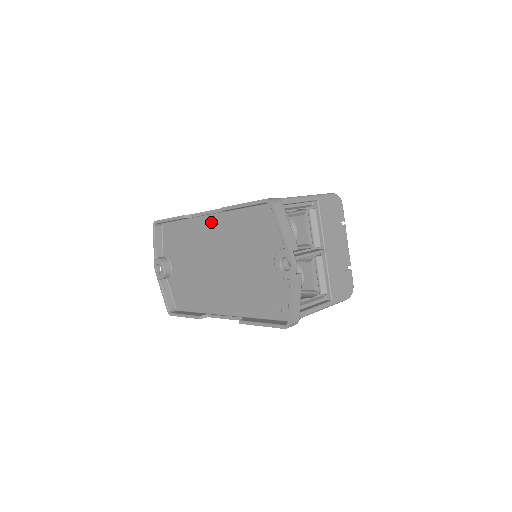
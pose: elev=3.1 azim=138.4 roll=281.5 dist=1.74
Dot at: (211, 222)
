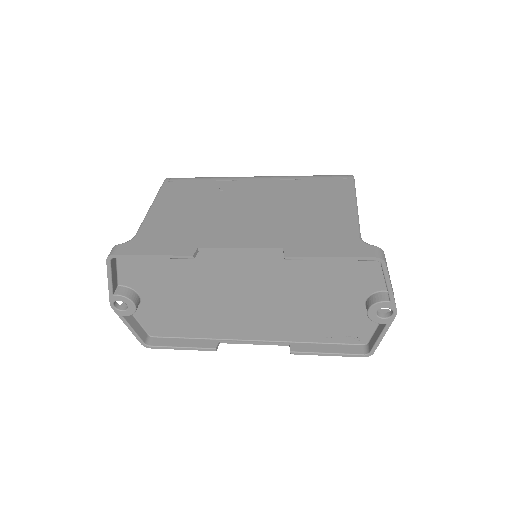
Dot at: (241, 259)
